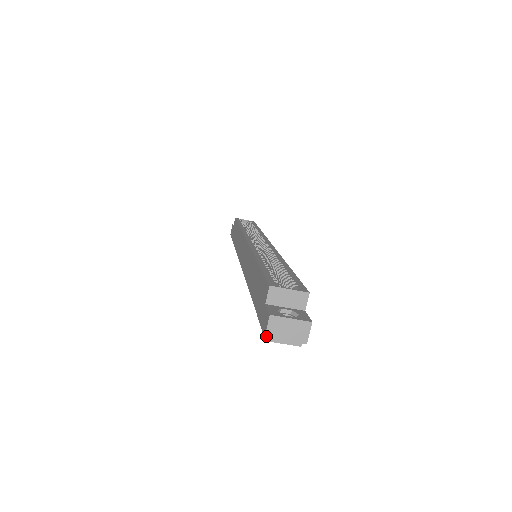
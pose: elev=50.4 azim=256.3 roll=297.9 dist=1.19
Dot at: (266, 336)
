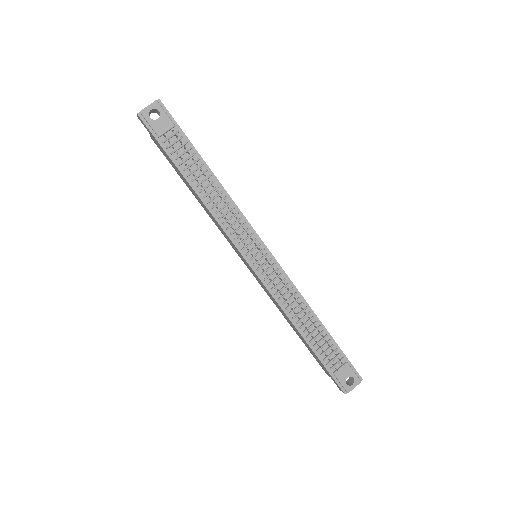
Dot at: (138, 114)
